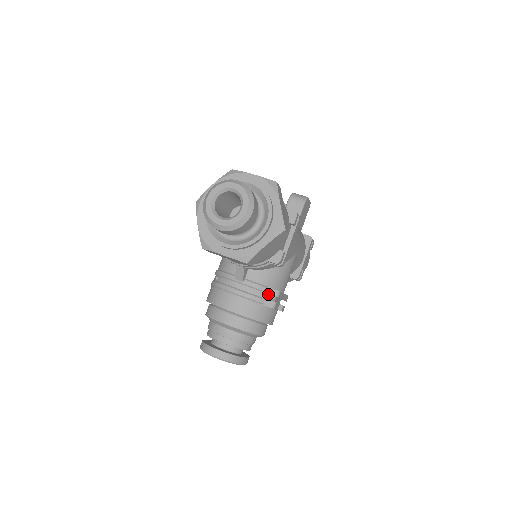
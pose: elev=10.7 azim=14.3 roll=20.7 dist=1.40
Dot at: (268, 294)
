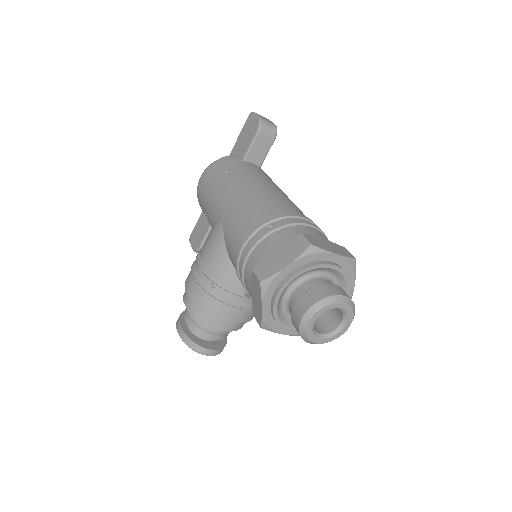
Dot at: occluded
